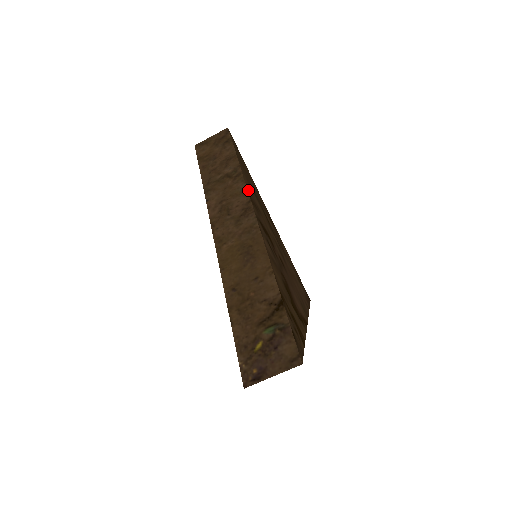
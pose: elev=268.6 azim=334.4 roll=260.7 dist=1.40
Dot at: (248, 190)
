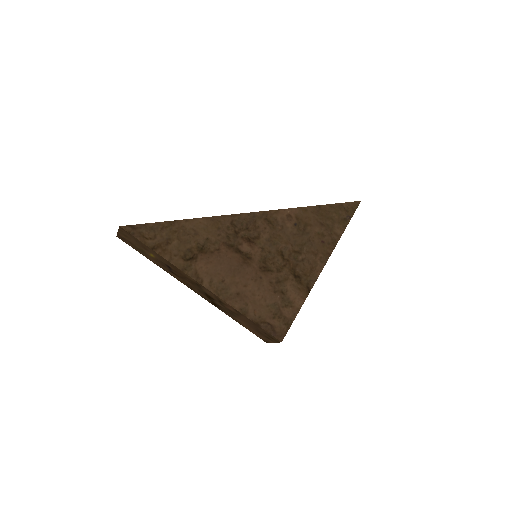
Dot at: (285, 211)
